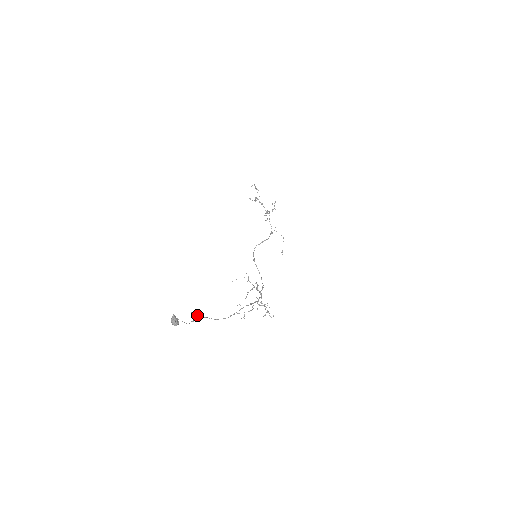
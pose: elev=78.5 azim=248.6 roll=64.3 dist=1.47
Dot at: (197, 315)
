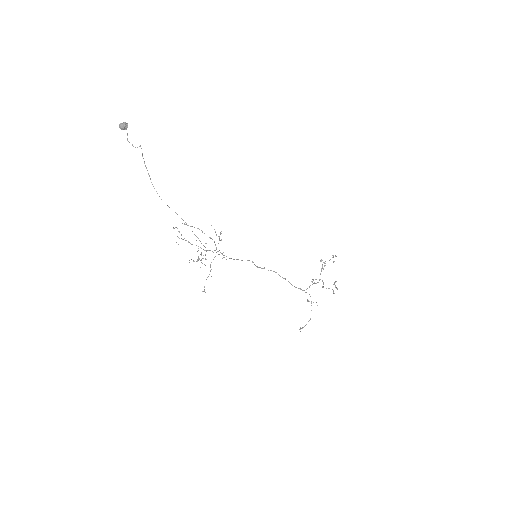
Dot at: occluded
